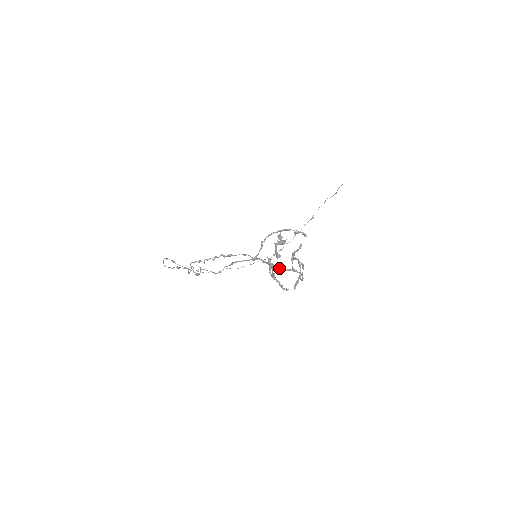
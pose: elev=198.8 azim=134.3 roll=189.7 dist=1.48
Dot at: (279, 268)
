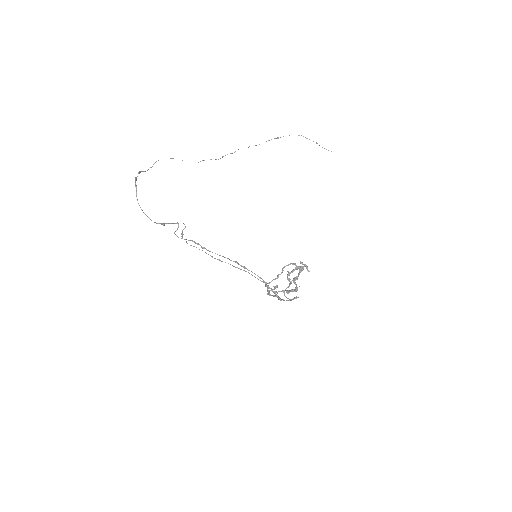
Dot at: (283, 300)
